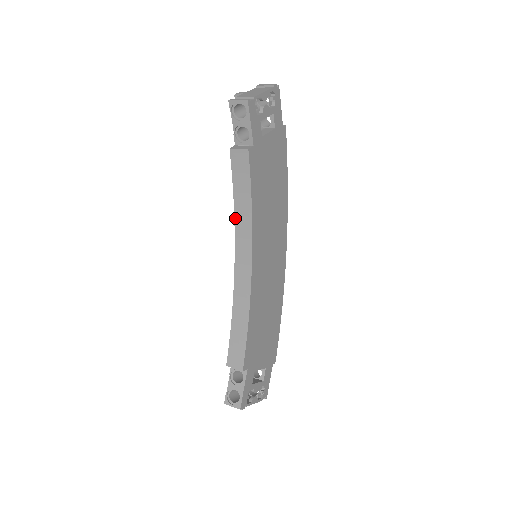
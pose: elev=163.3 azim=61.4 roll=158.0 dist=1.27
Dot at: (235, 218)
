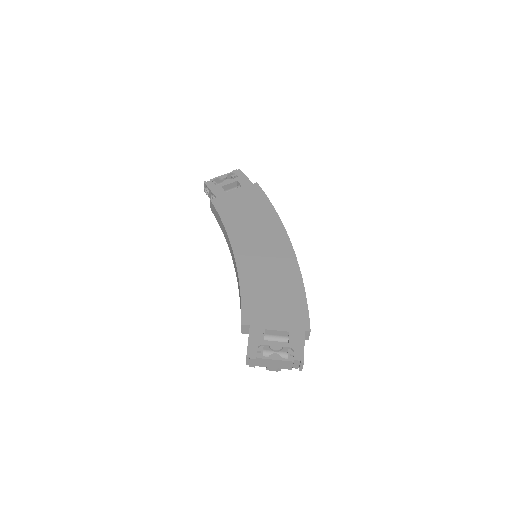
Dot at: (226, 239)
